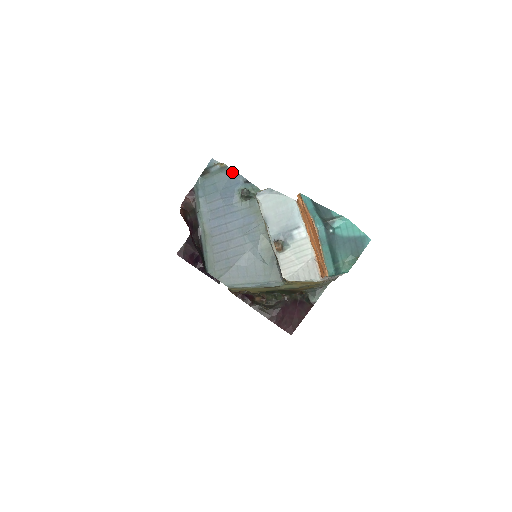
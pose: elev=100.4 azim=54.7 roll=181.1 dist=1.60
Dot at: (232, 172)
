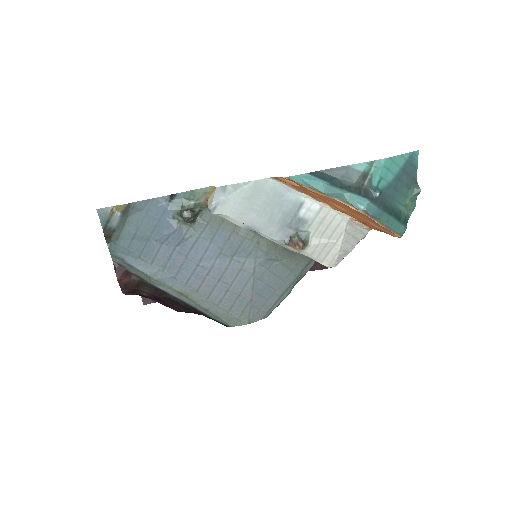
Dot at: (142, 204)
